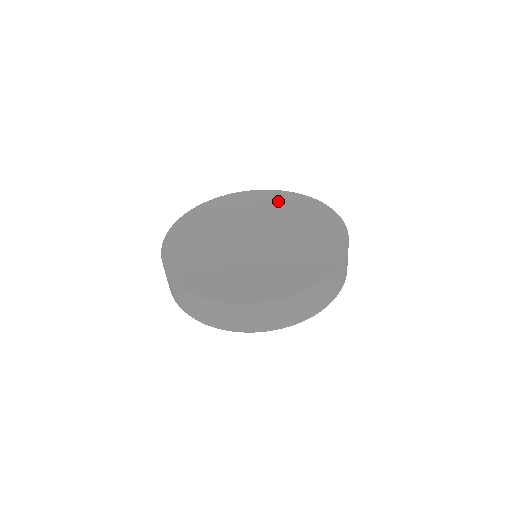
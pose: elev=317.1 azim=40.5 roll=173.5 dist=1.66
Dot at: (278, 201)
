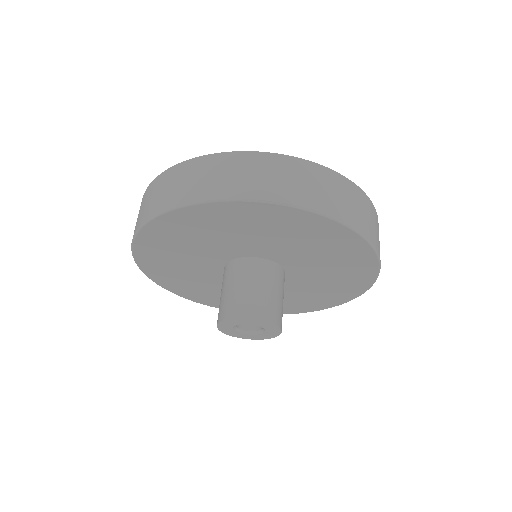
Dot at: occluded
